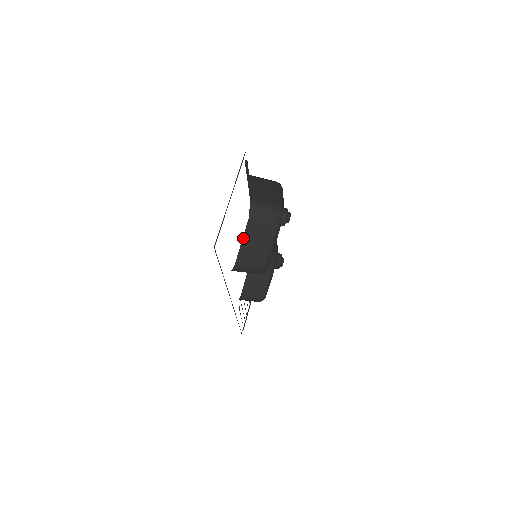
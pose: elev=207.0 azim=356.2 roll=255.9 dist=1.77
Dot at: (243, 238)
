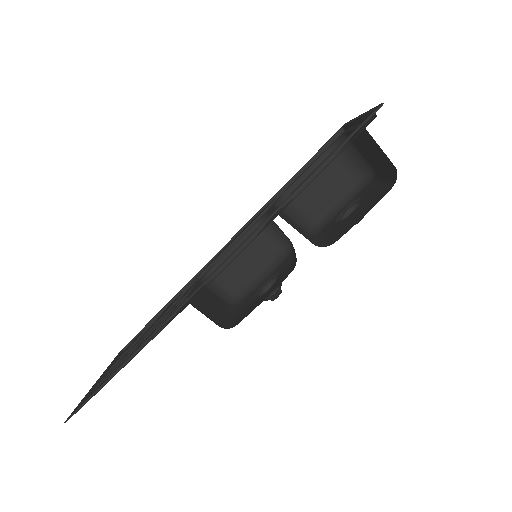
Dot at: (275, 209)
